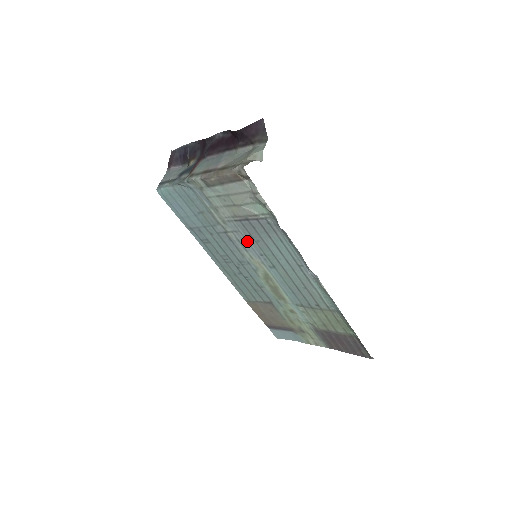
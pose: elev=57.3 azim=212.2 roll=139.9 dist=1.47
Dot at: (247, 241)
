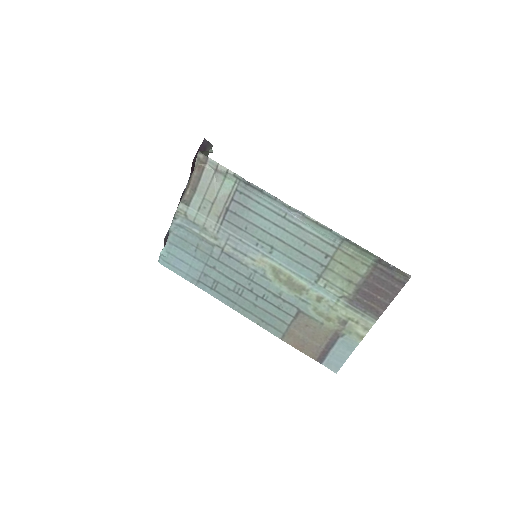
Dot at: (240, 240)
